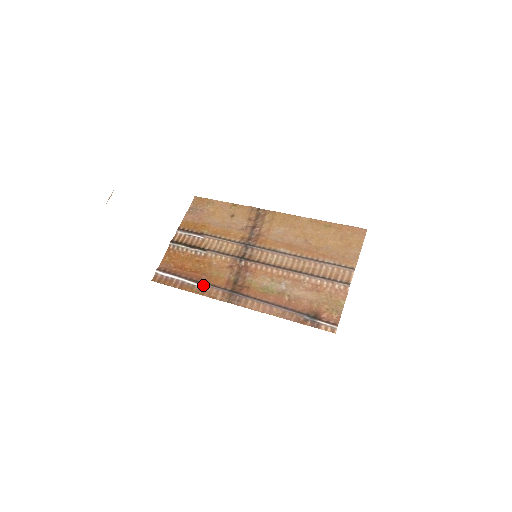
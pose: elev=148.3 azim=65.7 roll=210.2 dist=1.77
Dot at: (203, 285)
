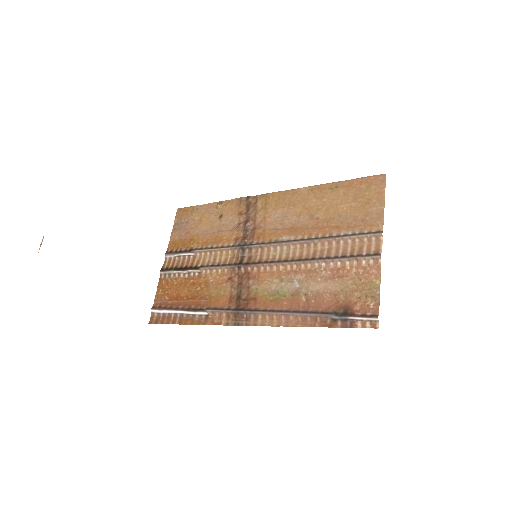
Dot at: (203, 312)
